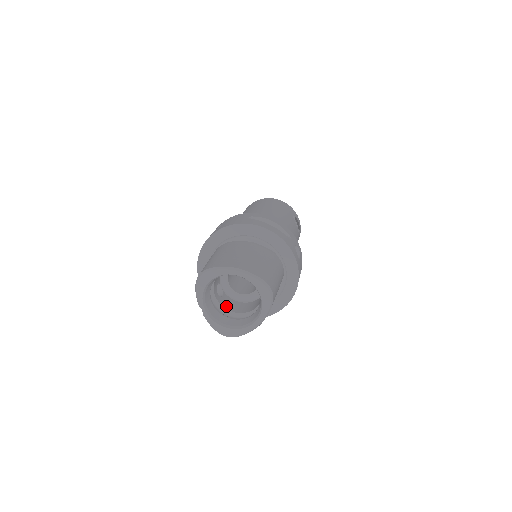
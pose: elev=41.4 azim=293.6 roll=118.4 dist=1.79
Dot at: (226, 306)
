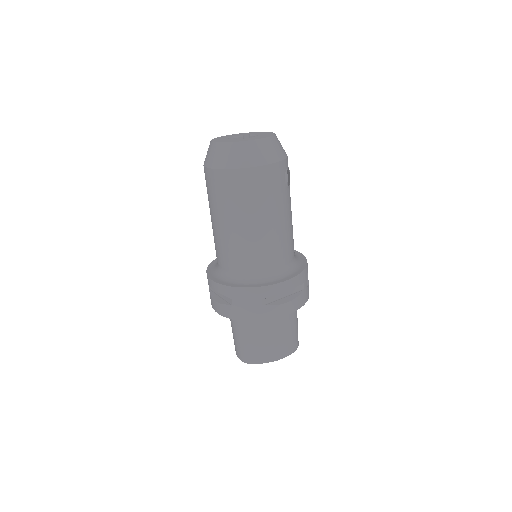
Dot at: occluded
